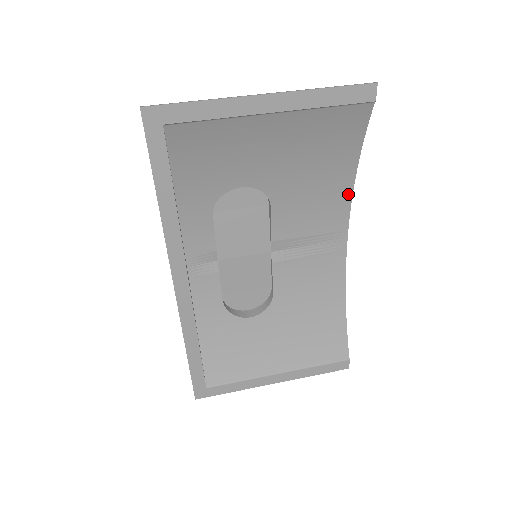
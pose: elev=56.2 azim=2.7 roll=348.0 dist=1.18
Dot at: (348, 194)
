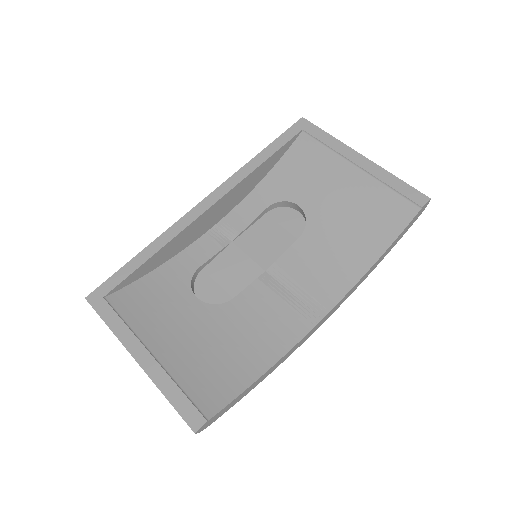
Dot at: (355, 278)
